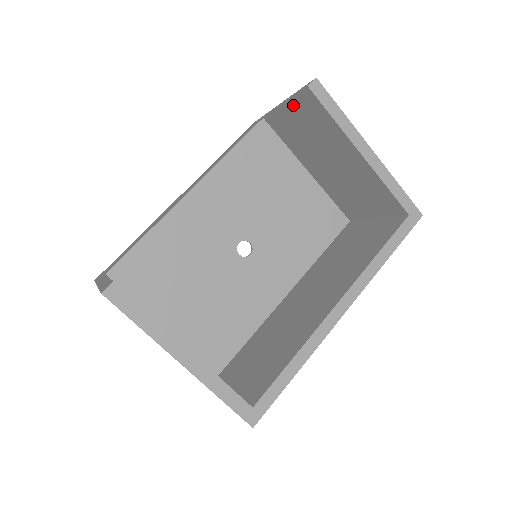
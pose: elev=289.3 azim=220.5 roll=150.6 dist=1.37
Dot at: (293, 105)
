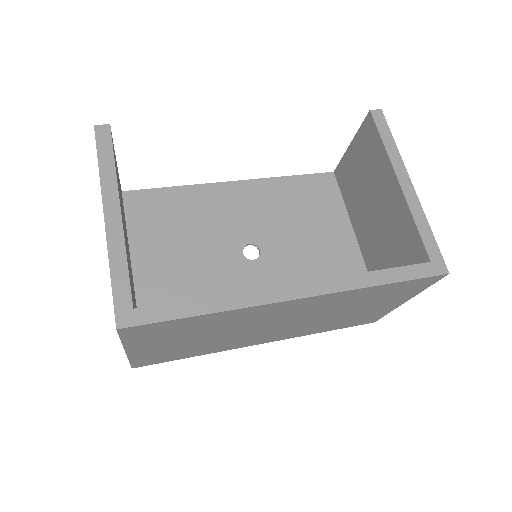
Dot at: (357, 141)
